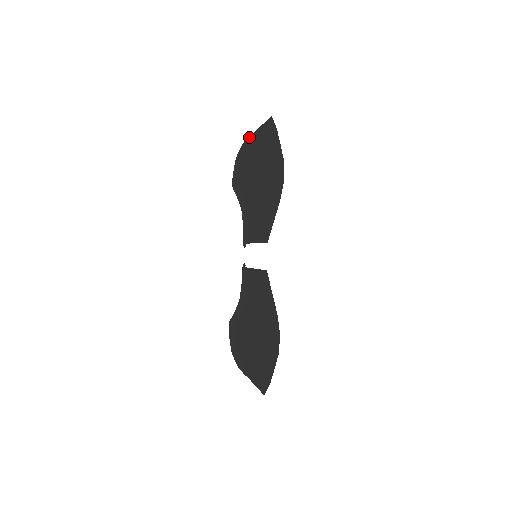
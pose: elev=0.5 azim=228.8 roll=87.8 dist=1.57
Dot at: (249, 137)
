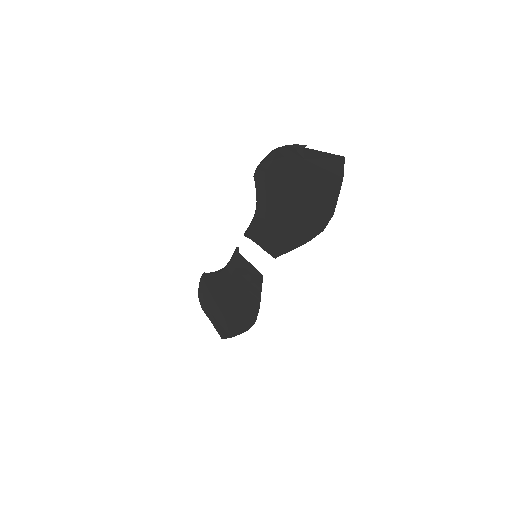
Dot at: (302, 148)
